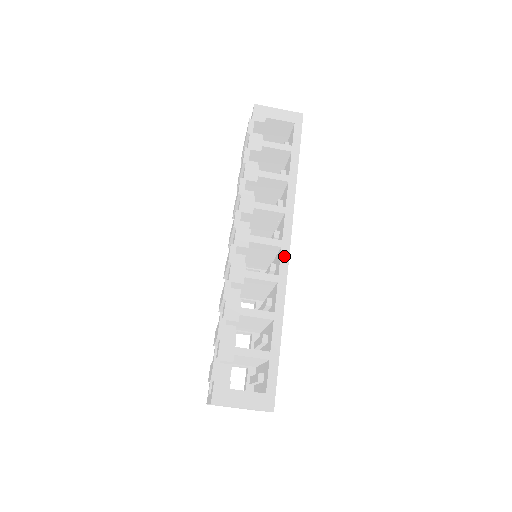
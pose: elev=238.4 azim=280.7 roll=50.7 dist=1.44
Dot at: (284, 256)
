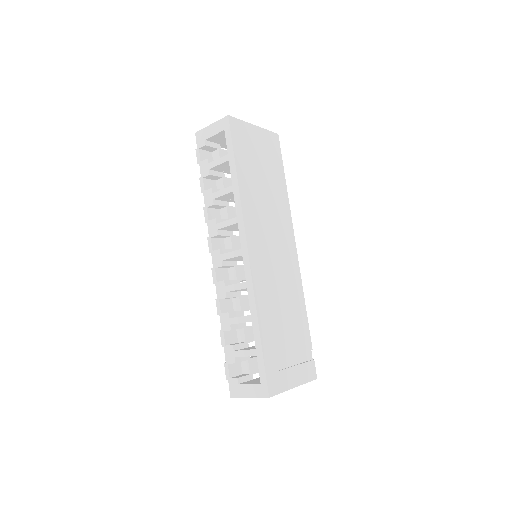
Dot at: (246, 263)
